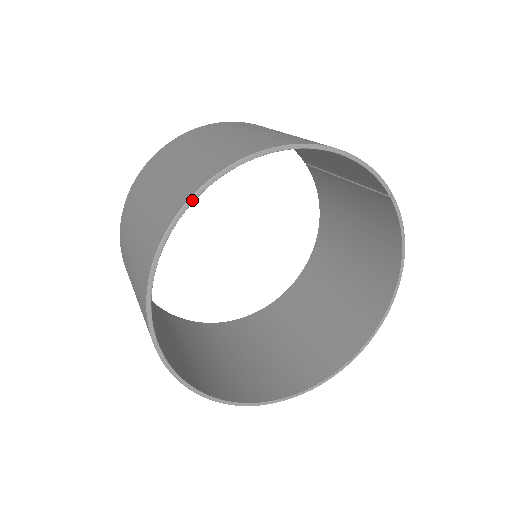
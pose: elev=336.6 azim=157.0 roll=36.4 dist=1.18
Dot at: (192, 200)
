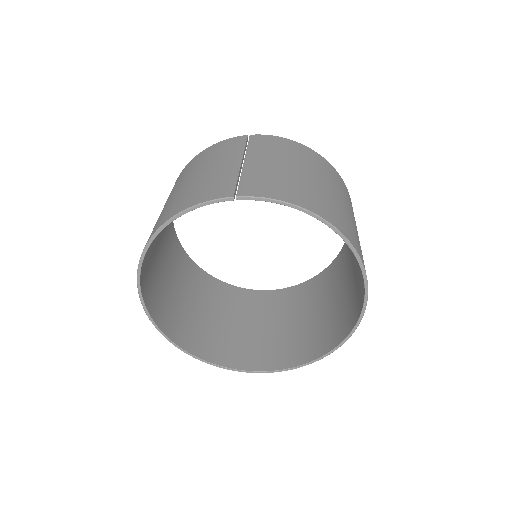
Dot at: (146, 311)
